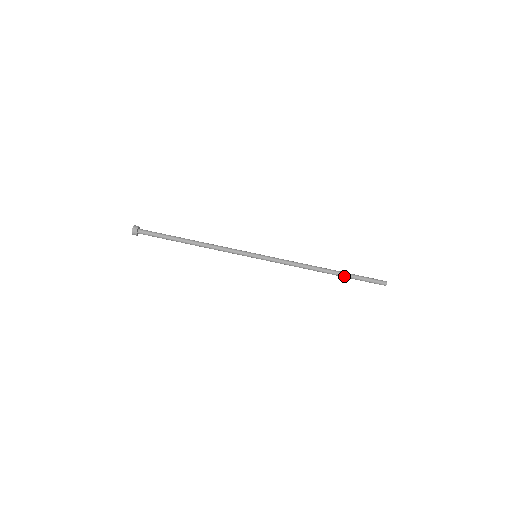
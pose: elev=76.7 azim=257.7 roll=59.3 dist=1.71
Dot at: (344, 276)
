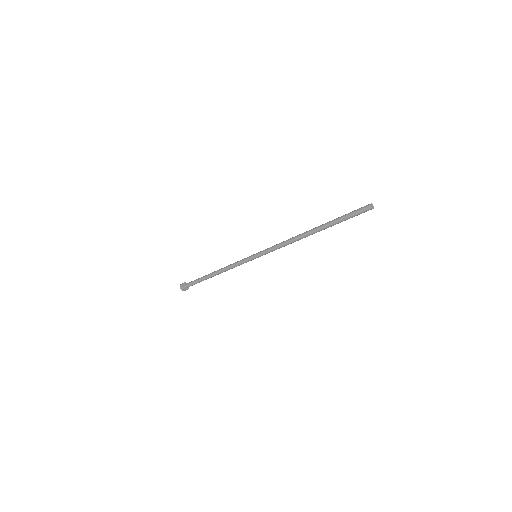
Dot at: (328, 226)
